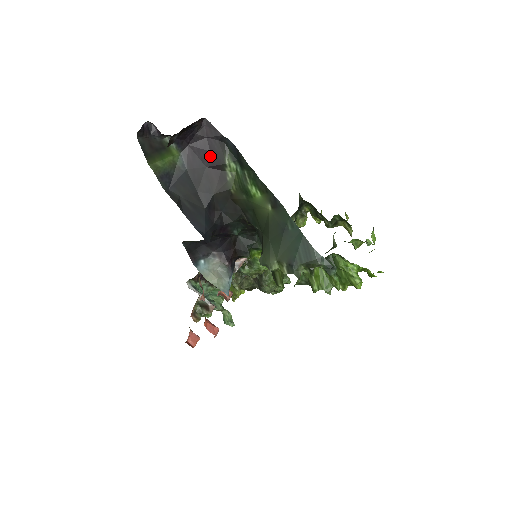
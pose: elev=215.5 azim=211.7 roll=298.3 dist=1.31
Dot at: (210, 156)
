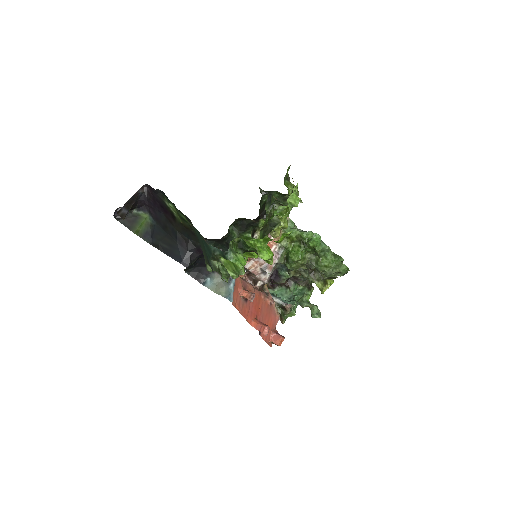
Dot at: (161, 206)
